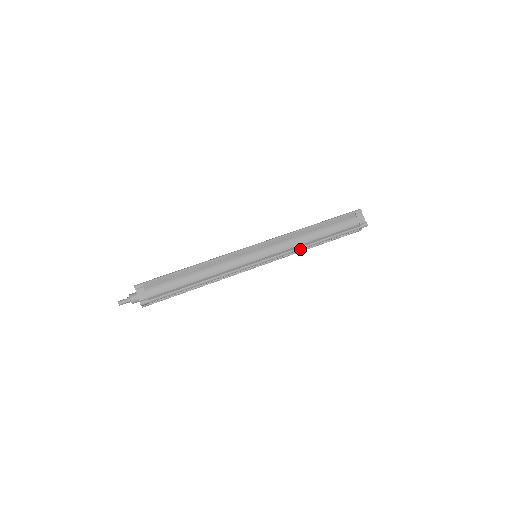
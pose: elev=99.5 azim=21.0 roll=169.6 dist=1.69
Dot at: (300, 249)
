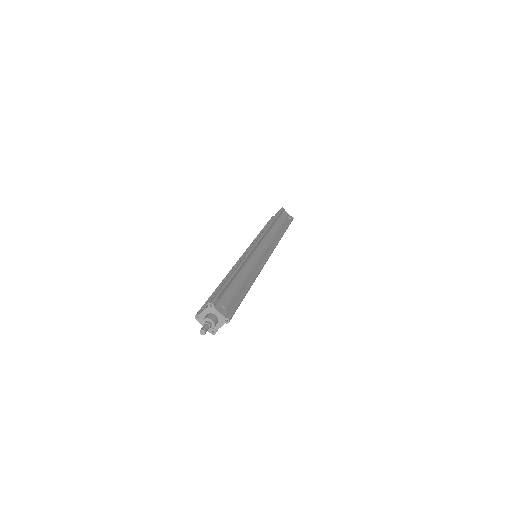
Dot at: occluded
